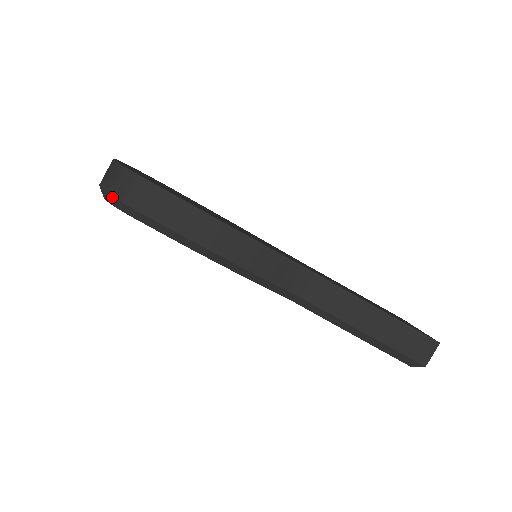
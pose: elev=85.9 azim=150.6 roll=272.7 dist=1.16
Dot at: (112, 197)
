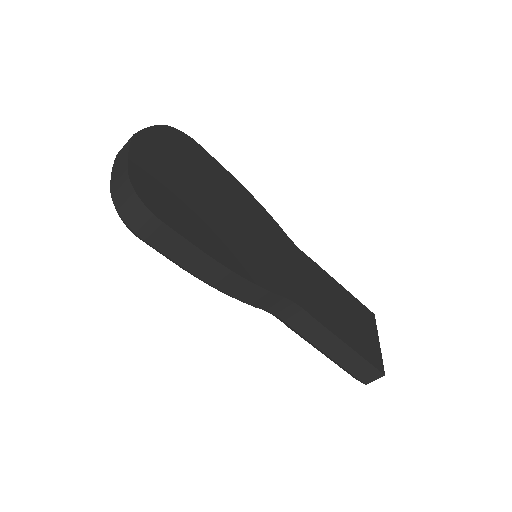
Dot at: (120, 217)
